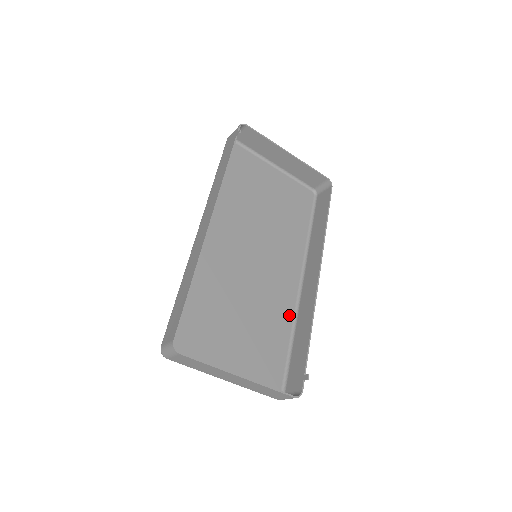
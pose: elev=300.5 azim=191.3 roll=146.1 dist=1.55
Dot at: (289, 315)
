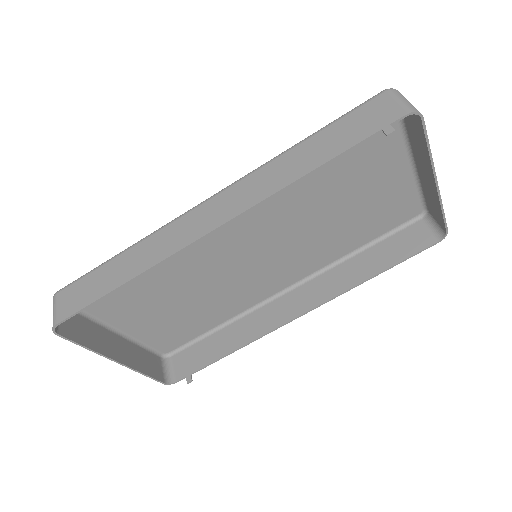
Dot at: (241, 308)
